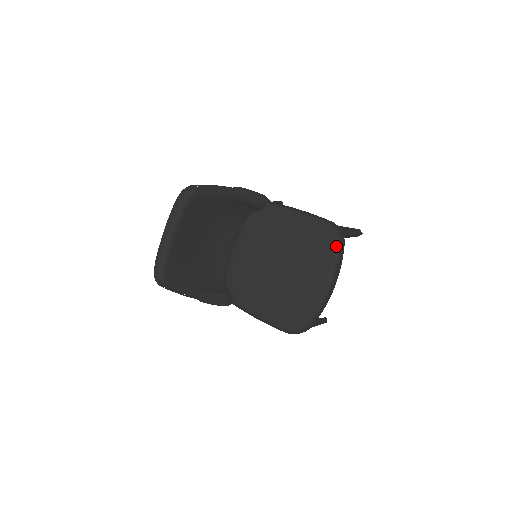
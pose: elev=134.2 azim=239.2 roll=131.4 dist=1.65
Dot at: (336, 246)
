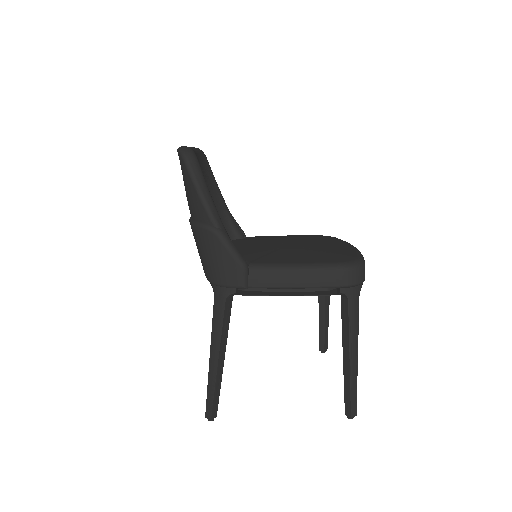
Dot at: (337, 238)
